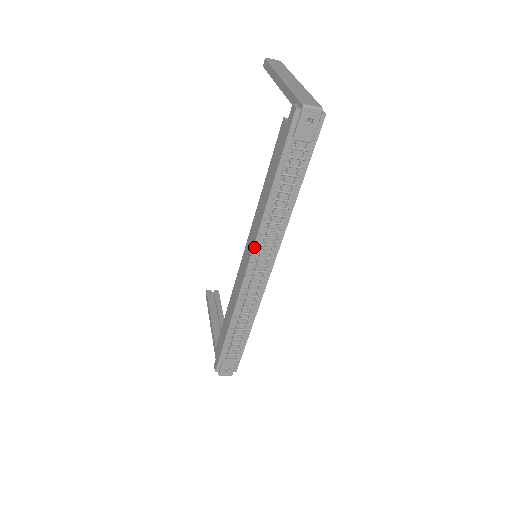
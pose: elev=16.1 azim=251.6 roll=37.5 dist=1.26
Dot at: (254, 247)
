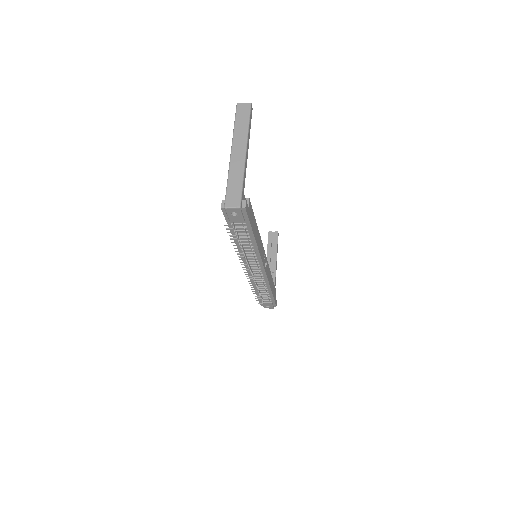
Dot at: (243, 261)
